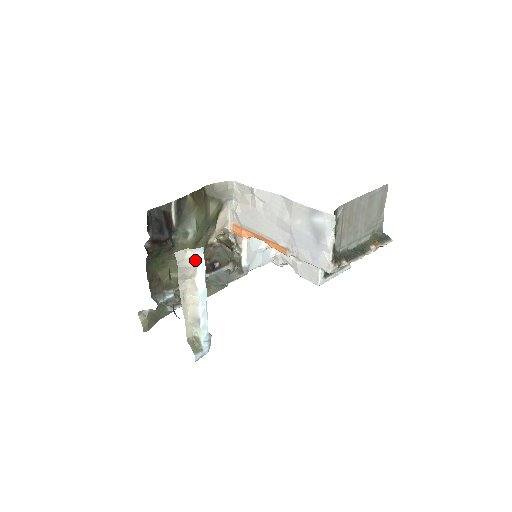
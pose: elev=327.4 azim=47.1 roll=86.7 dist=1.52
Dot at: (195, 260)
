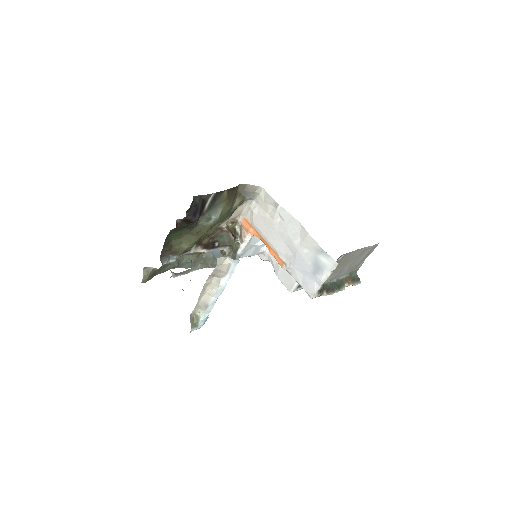
Dot at: (229, 267)
